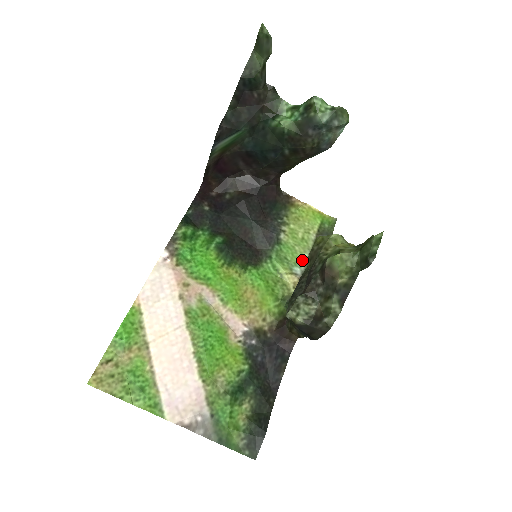
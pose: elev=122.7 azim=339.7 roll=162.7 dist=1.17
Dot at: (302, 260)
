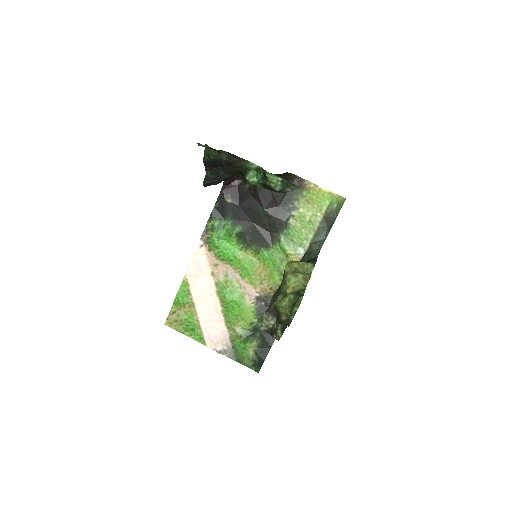
Dot at: (307, 241)
